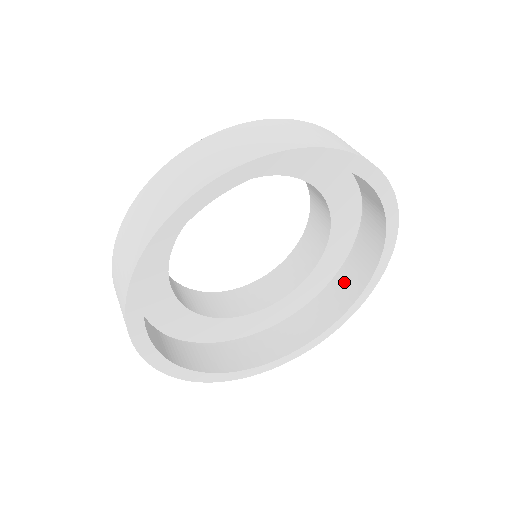
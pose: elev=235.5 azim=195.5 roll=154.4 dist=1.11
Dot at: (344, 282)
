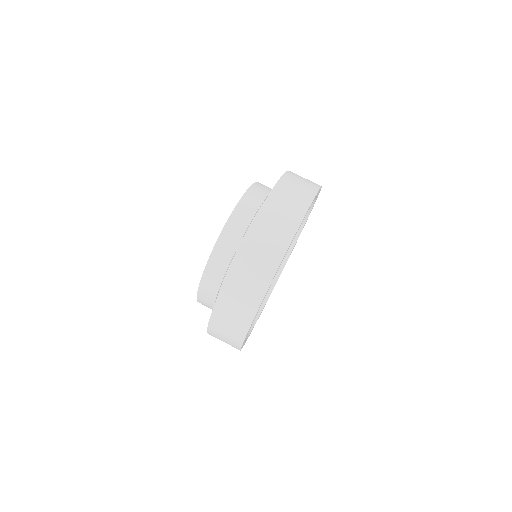
Dot at: occluded
